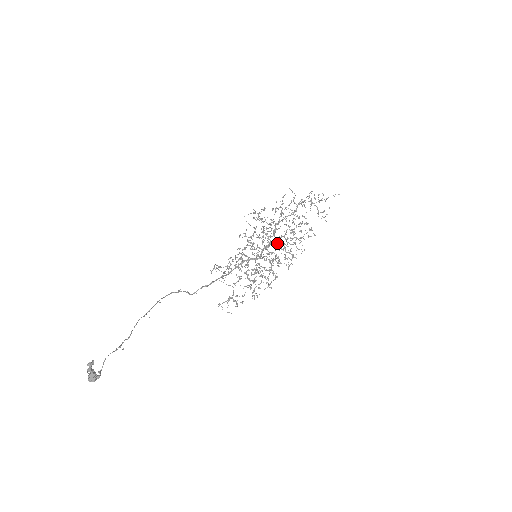
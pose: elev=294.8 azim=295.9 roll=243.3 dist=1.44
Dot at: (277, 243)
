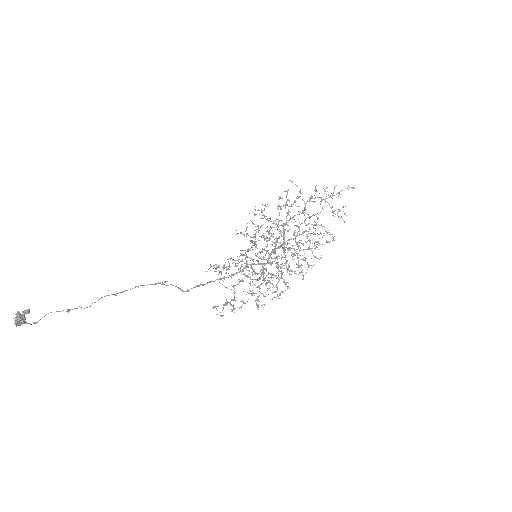
Dot at: (288, 247)
